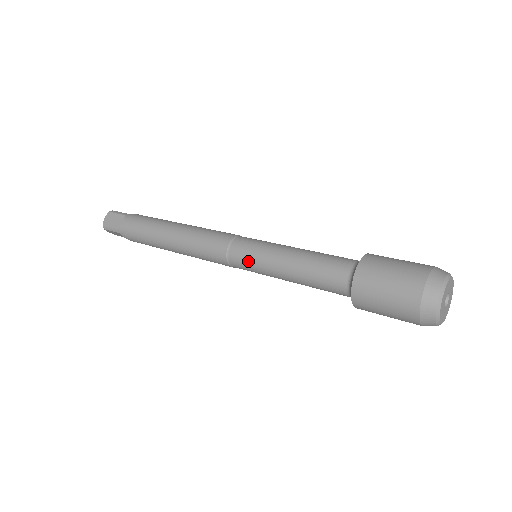
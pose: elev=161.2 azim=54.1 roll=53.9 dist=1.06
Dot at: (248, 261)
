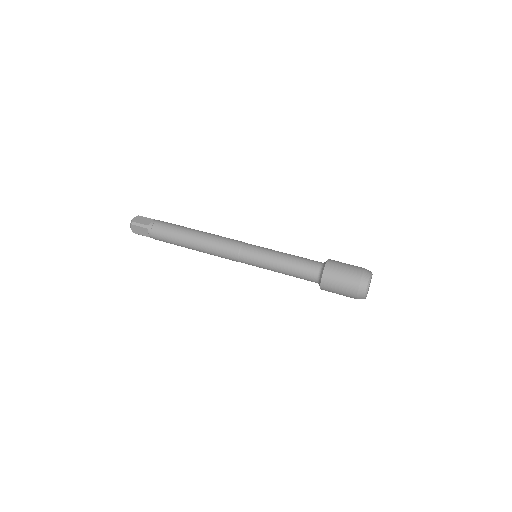
Dot at: (255, 254)
